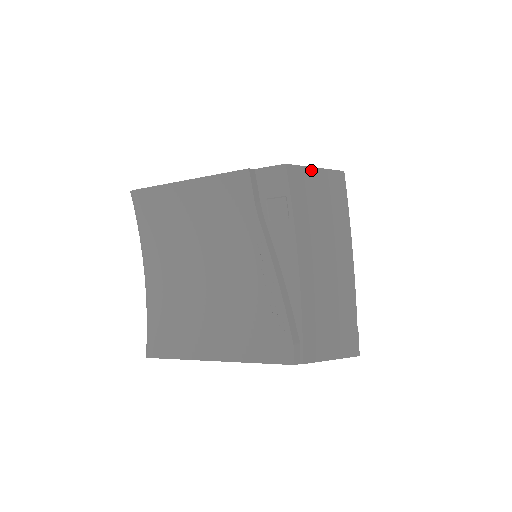
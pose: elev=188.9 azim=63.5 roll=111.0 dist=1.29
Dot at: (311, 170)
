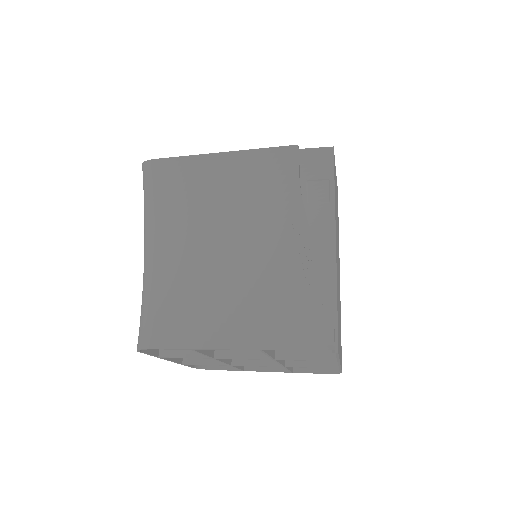
Dot at: (335, 168)
